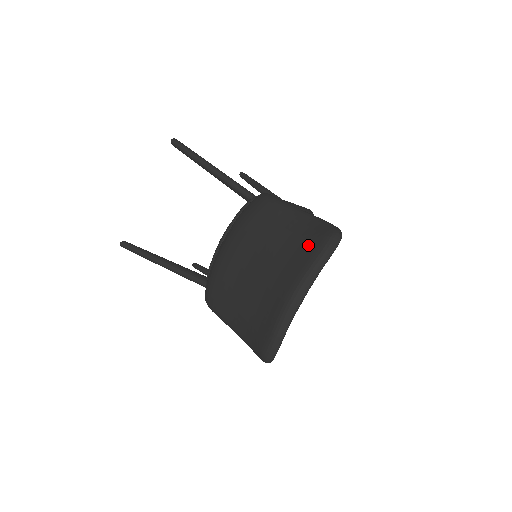
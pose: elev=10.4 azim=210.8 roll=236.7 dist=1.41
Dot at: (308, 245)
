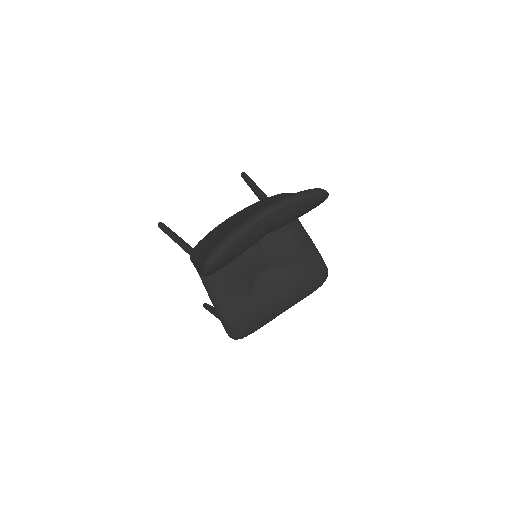
Dot at: occluded
